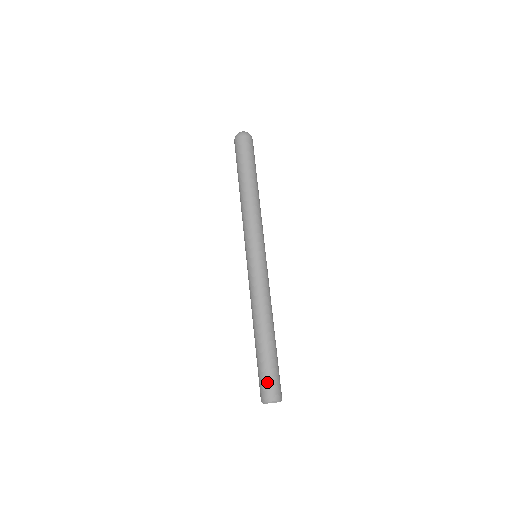
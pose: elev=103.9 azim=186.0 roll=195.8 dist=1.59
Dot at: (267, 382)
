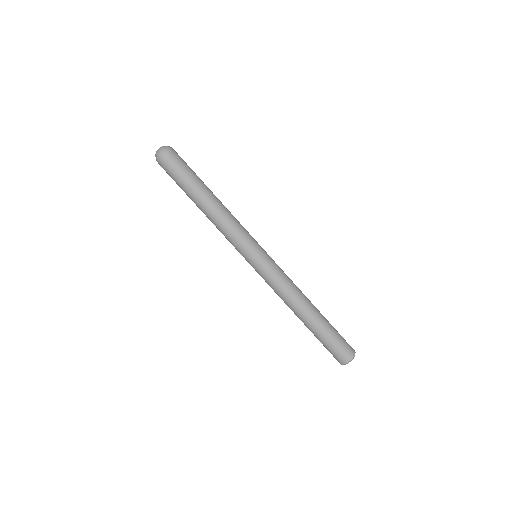
Dot at: (332, 352)
